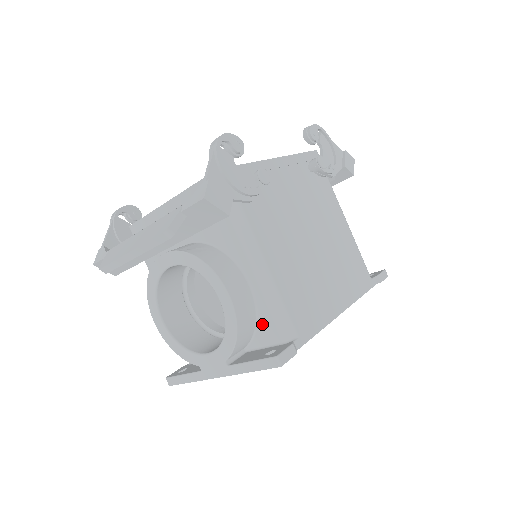
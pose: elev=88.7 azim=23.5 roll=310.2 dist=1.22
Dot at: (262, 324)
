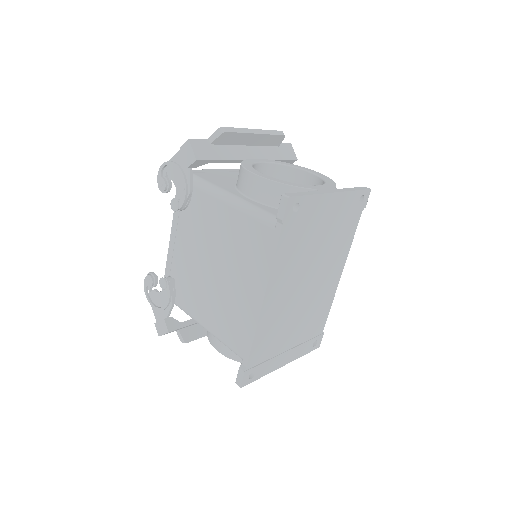
Dot at: occluded
